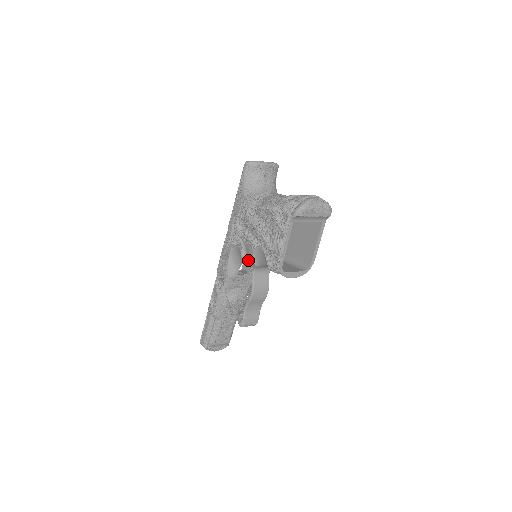
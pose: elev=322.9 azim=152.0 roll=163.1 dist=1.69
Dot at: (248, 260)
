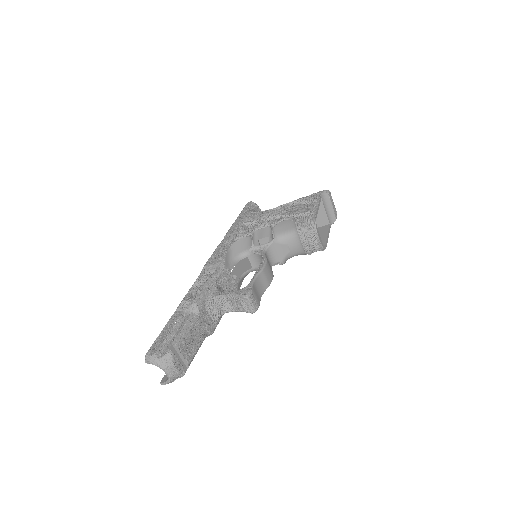
Dot at: (258, 243)
